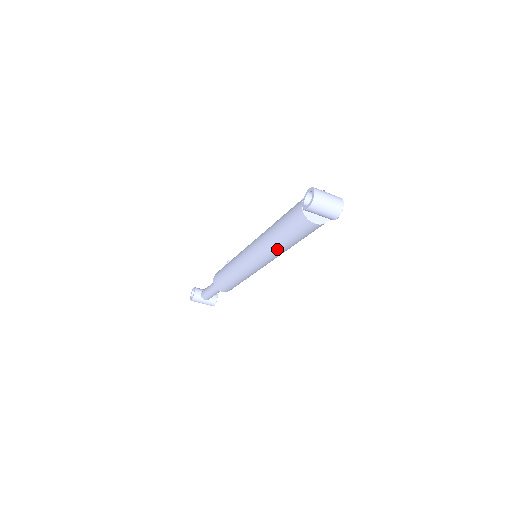
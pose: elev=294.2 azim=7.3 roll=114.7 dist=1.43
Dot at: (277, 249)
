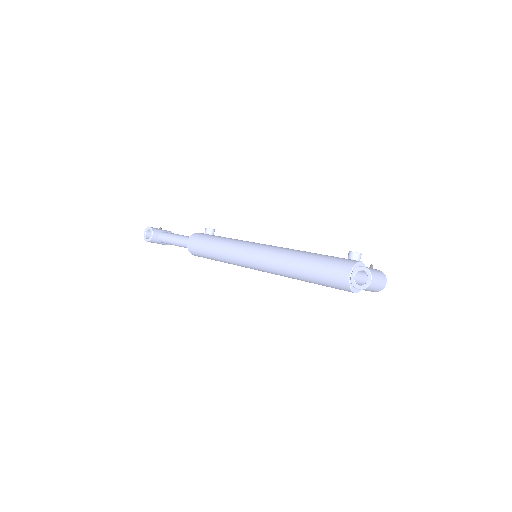
Dot at: occluded
